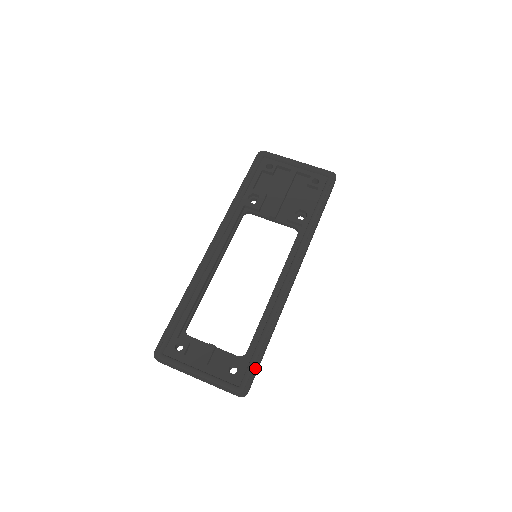
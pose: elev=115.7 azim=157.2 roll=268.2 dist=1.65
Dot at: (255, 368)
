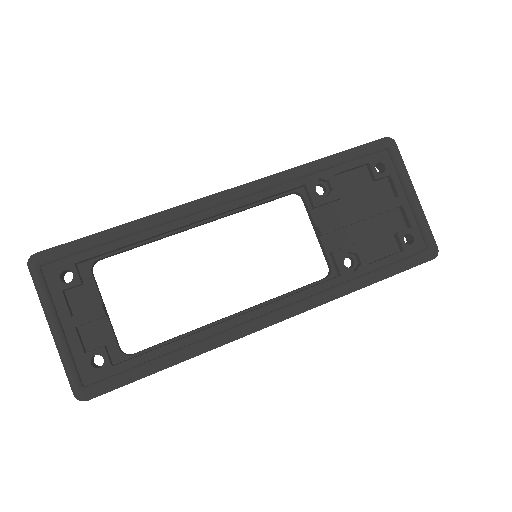
Dot at: (121, 384)
